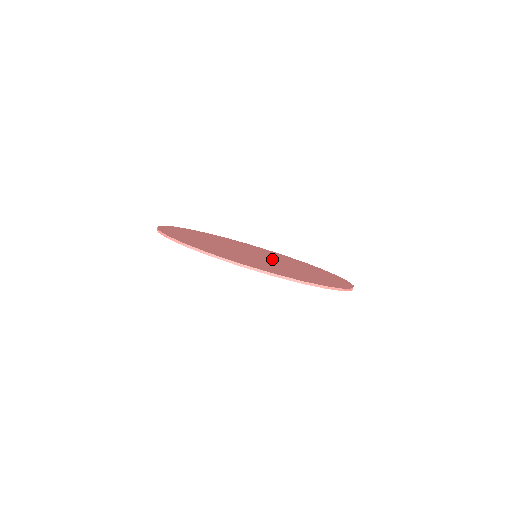
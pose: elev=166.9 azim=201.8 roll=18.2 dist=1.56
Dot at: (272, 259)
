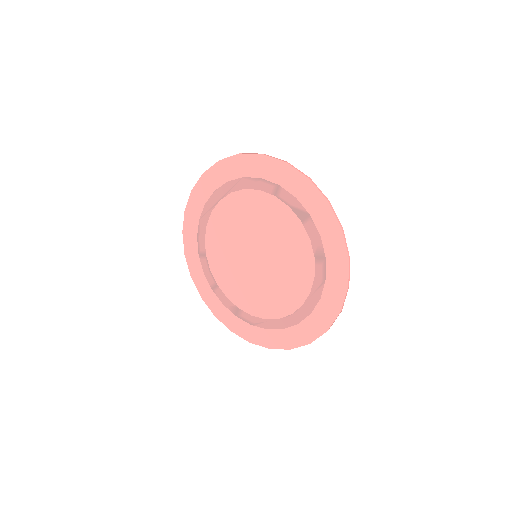
Dot at: (268, 268)
